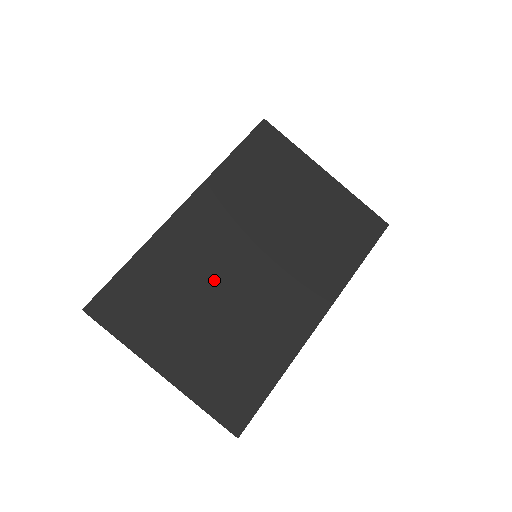
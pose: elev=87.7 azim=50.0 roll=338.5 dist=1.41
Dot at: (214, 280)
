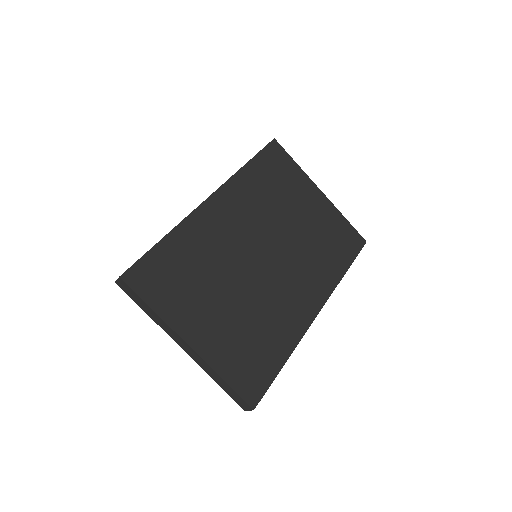
Dot at: (235, 266)
